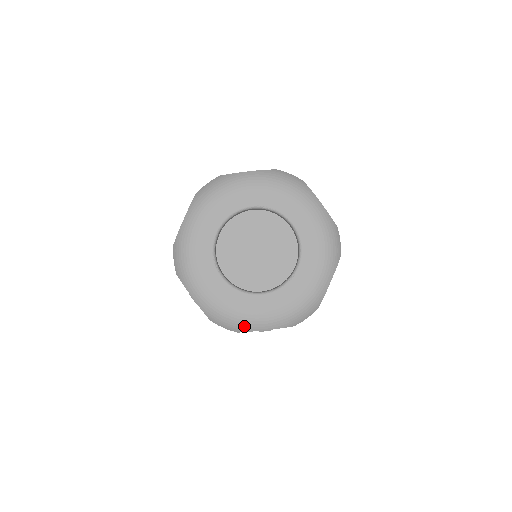
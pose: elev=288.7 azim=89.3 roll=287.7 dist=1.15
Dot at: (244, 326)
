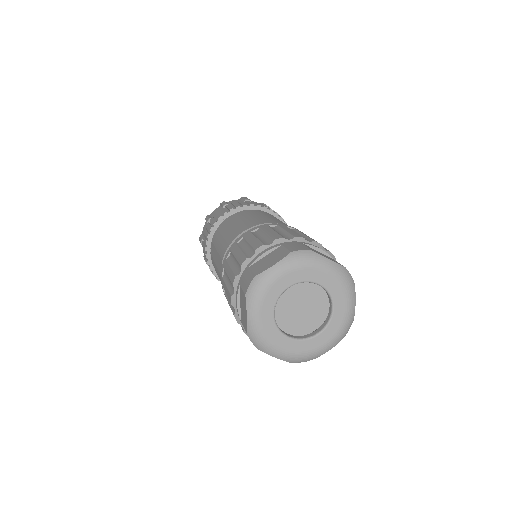
Dot at: (266, 349)
